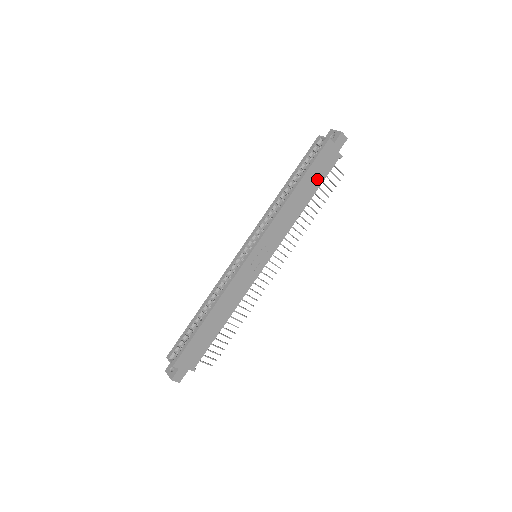
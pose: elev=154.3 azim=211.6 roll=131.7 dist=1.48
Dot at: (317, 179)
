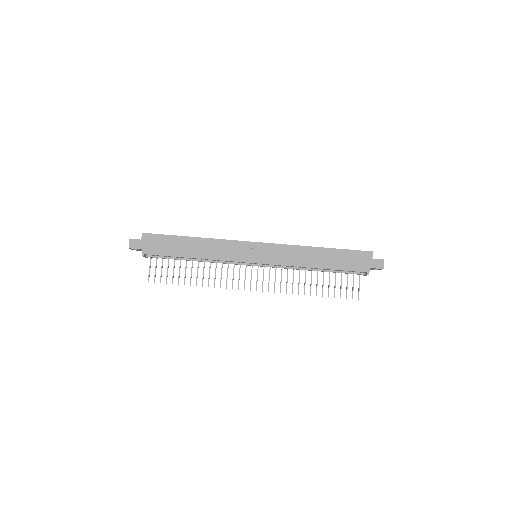
Dot at: (340, 263)
